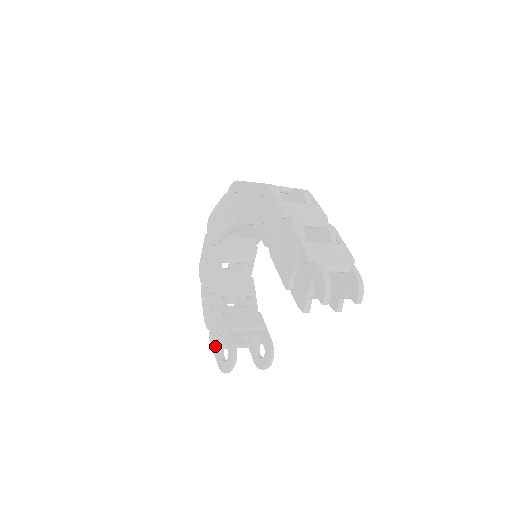
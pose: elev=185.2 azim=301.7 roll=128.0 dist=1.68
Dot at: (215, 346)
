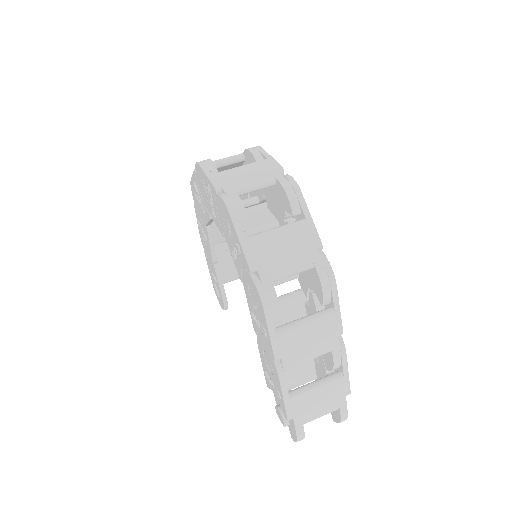
Dot at: (210, 272)
